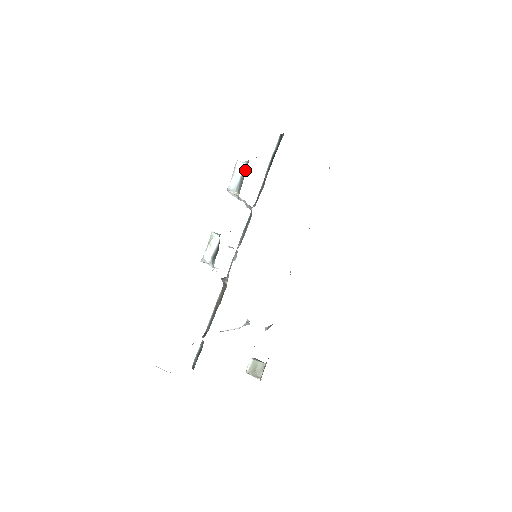
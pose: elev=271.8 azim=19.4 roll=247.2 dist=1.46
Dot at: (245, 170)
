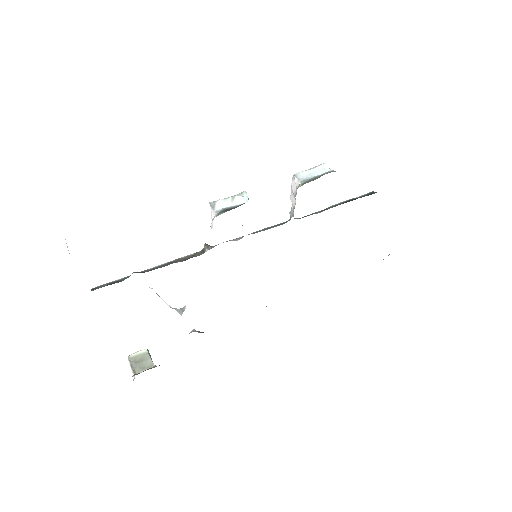
Dot at: (327, 173)
